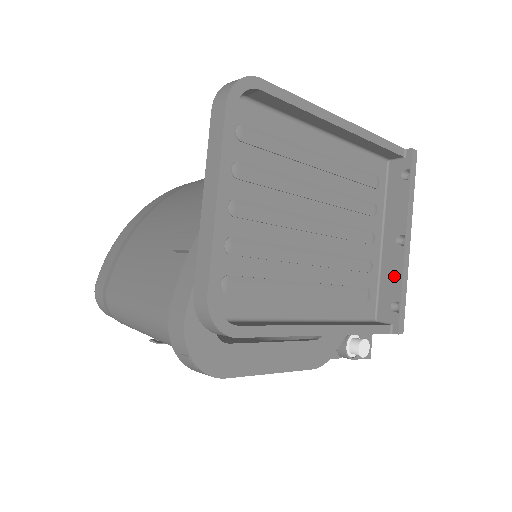
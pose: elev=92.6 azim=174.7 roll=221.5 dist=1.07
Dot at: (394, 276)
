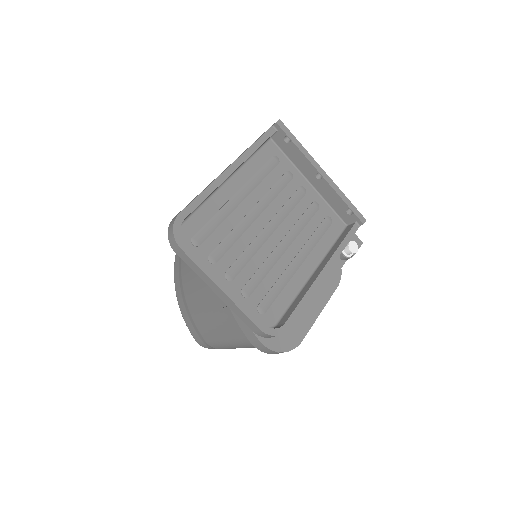
Dot at: (333, 197)
